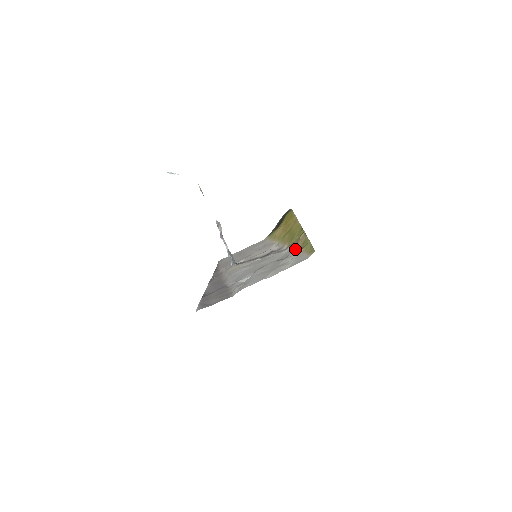
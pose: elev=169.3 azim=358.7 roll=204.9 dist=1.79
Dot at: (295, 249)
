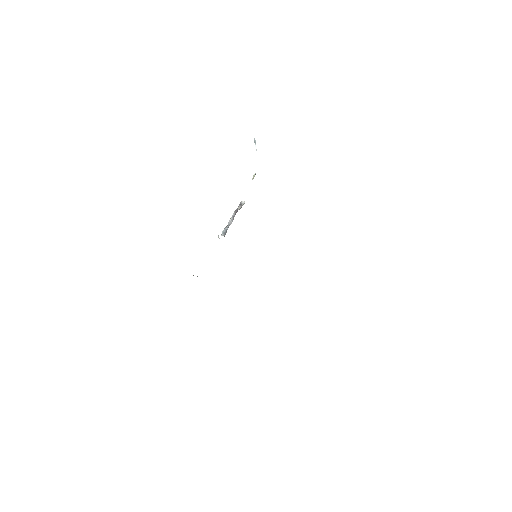
Dot at: occluded
